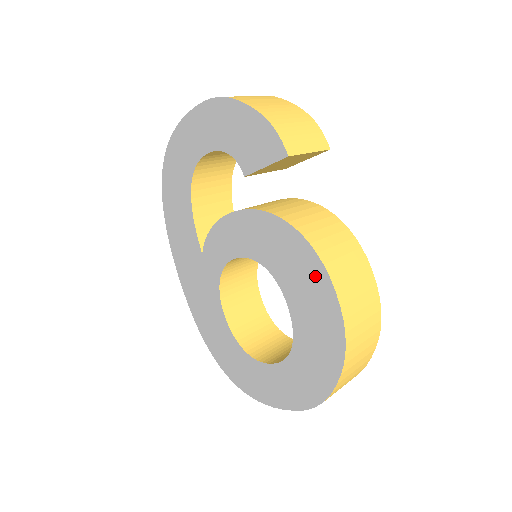
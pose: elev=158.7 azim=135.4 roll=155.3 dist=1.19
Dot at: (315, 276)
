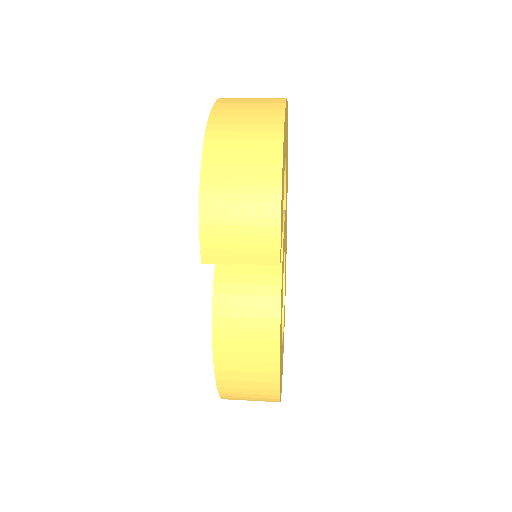
Dot at: occluded
